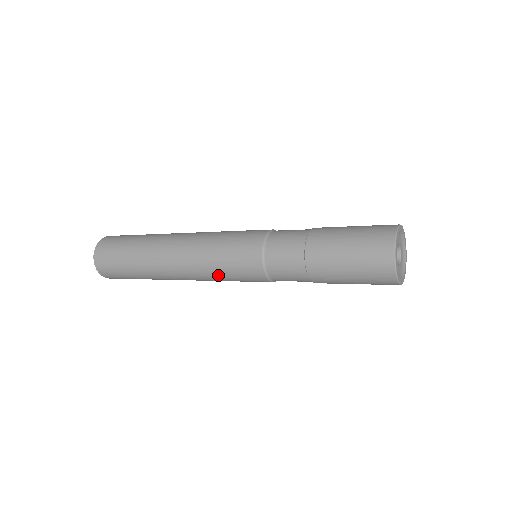
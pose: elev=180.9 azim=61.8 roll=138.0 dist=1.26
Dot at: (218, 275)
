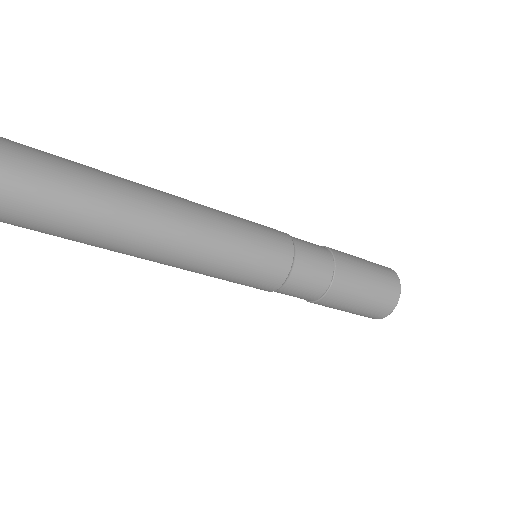
Dot at: (216, 275)
